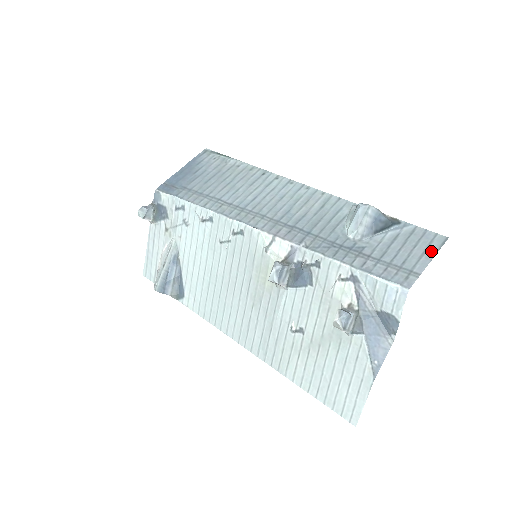
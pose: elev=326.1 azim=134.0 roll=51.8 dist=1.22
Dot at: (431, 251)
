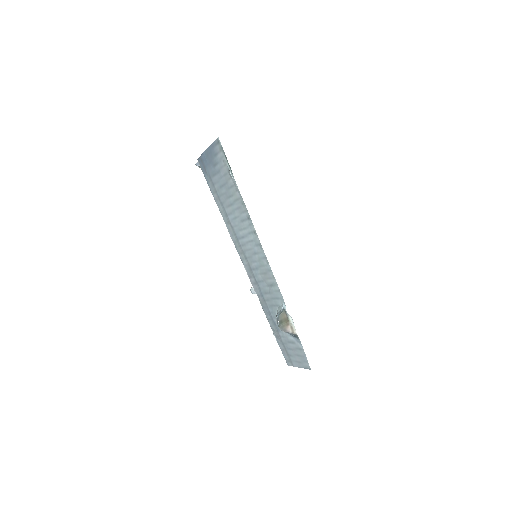
Dot at: (302, 365)
